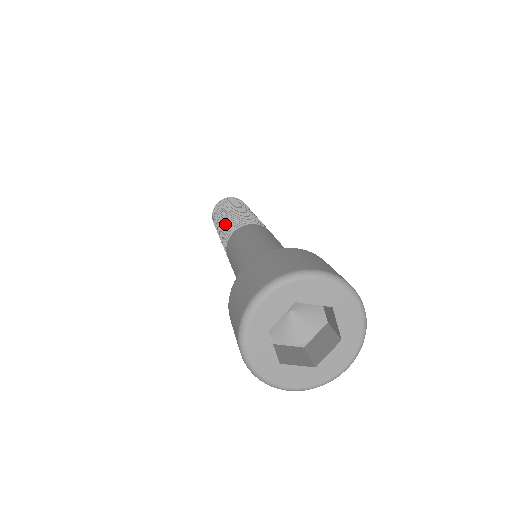
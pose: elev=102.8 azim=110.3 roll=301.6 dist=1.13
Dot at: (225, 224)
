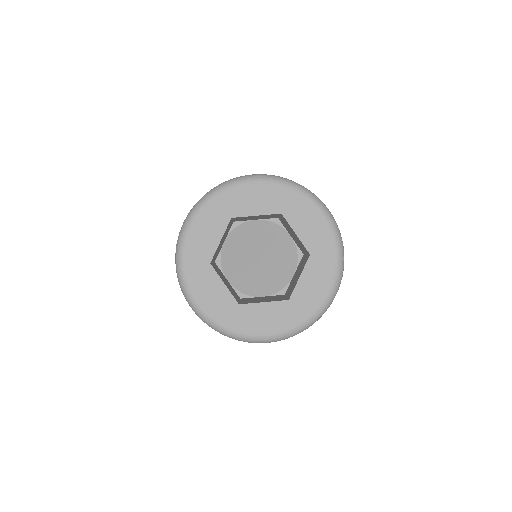
Dot at: occluded
